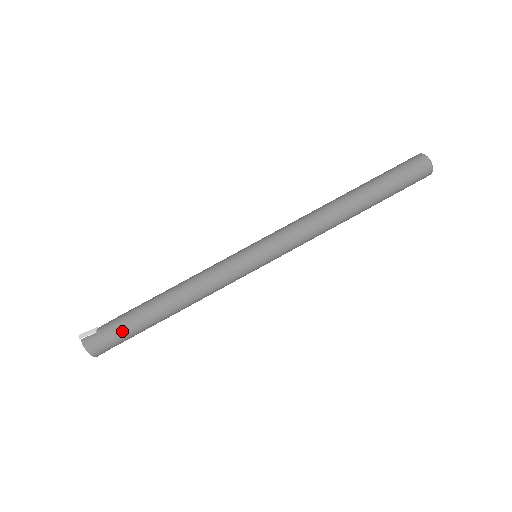
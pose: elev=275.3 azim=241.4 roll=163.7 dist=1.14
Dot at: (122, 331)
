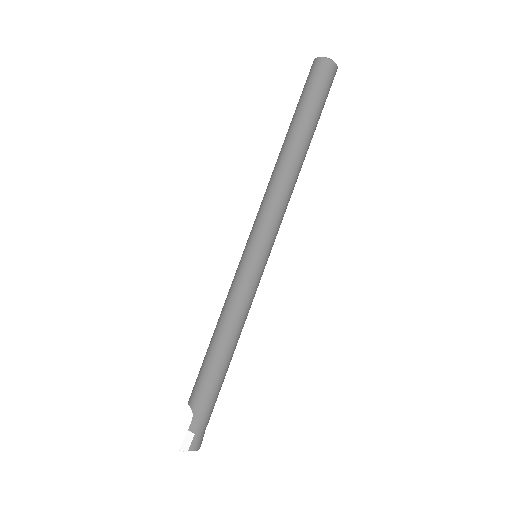
Dot at: (212, 410)
